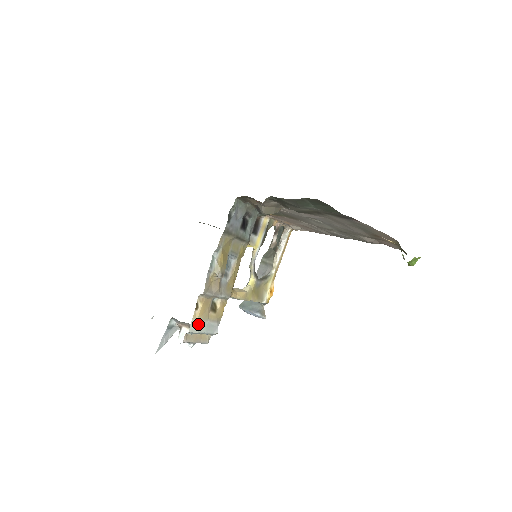
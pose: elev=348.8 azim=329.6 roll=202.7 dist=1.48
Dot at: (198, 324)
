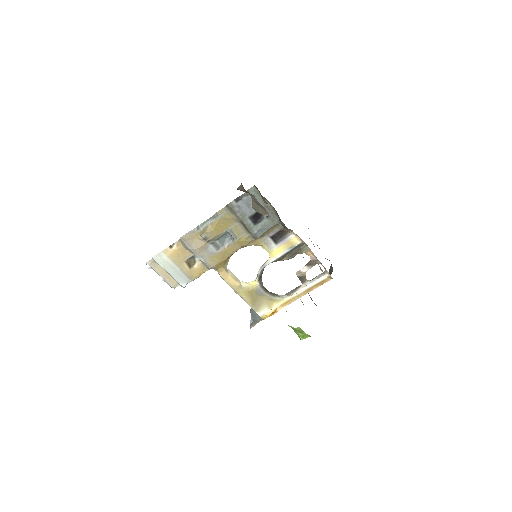
Dot at: (167, 261)
